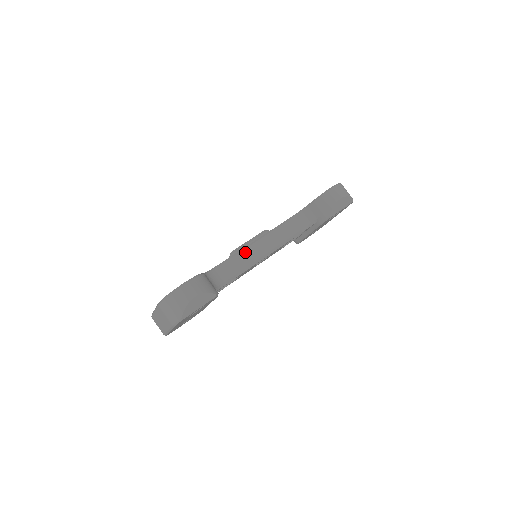
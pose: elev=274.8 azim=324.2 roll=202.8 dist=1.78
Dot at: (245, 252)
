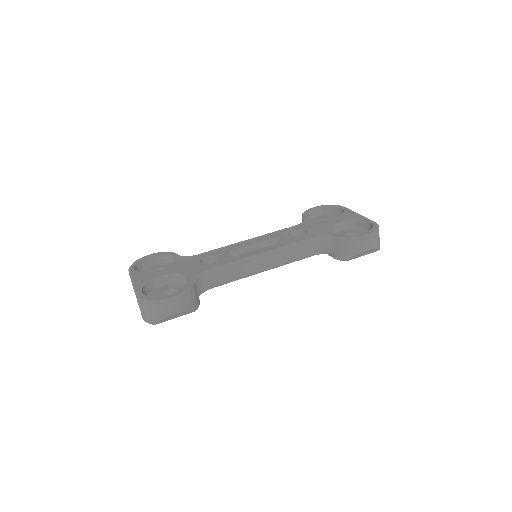
Dot at: (246, 263)
